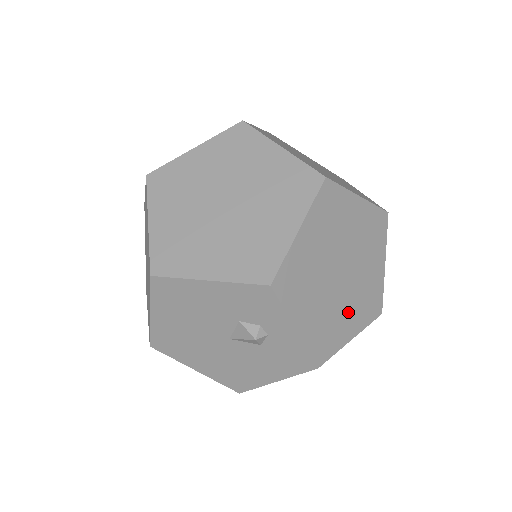
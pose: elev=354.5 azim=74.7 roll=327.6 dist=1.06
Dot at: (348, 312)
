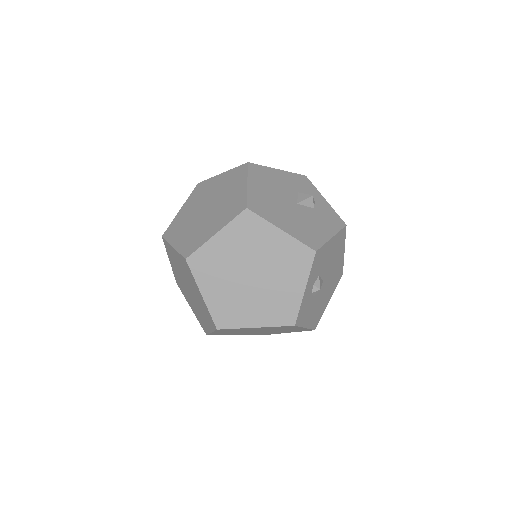
Dot at: occluded
